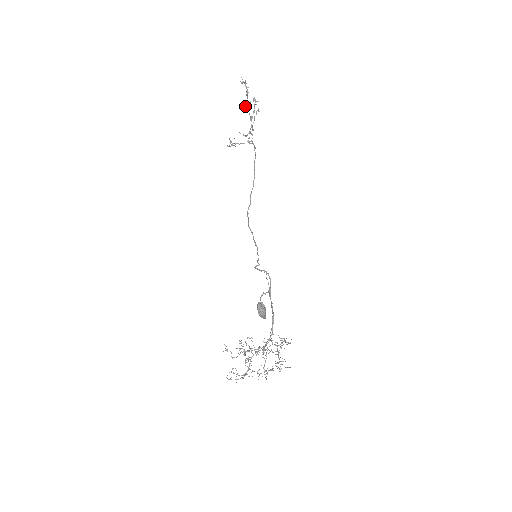
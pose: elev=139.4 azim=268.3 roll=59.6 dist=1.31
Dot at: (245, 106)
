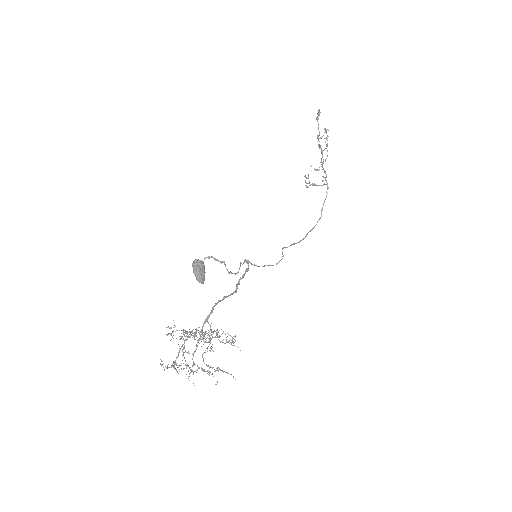
Dot at: (319, 138)
